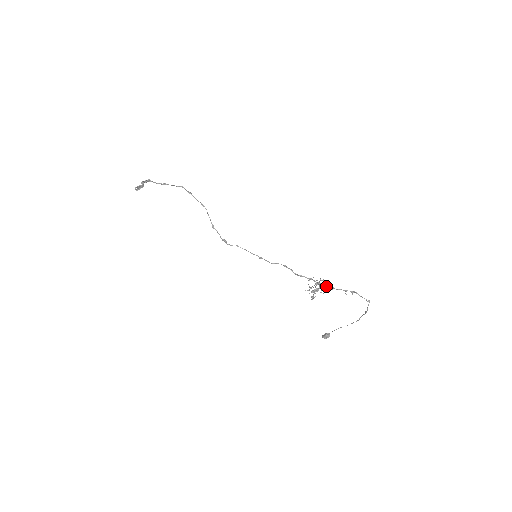
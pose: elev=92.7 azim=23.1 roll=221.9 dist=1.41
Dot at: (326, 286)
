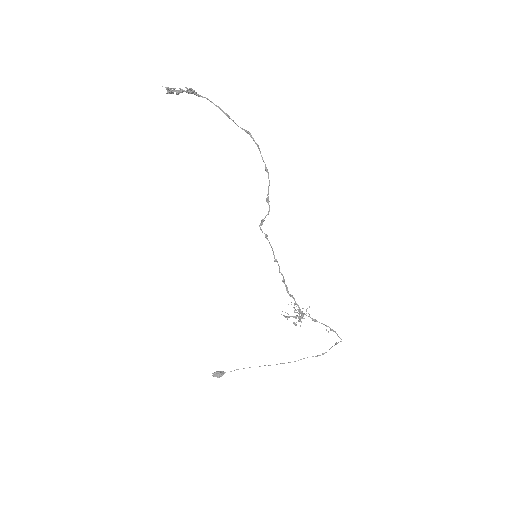
Dot at: (309, 316)
